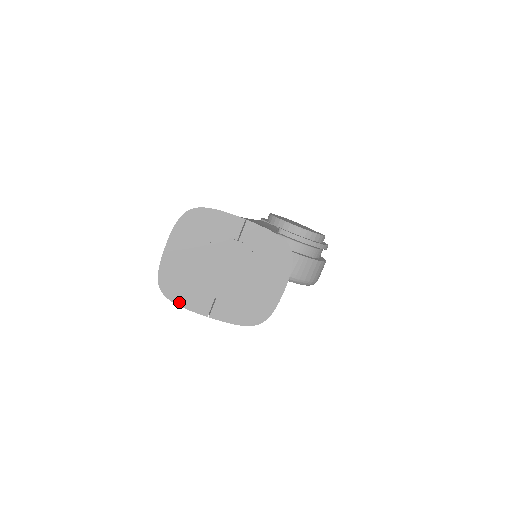
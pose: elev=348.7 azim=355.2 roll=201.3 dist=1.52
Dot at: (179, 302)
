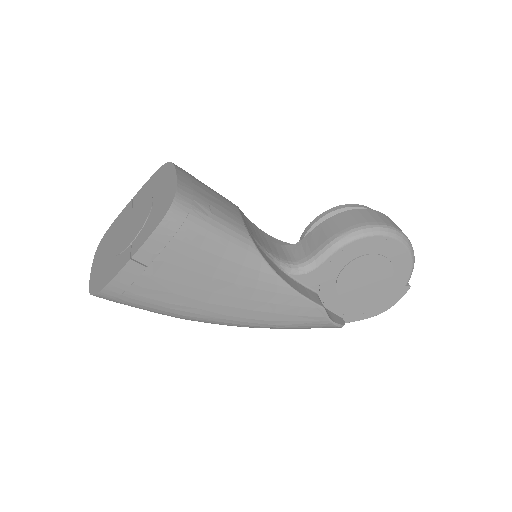
Dot at: (107, 282)
